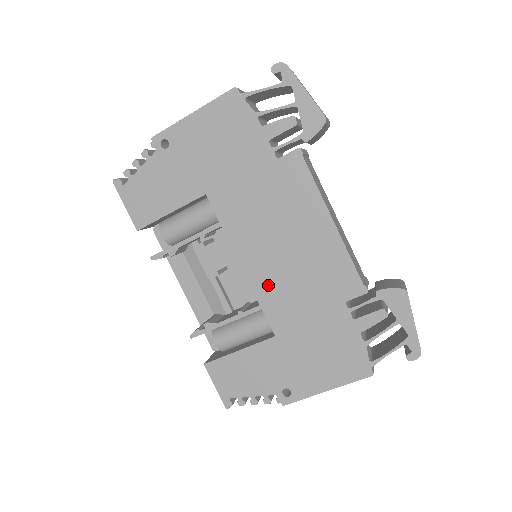
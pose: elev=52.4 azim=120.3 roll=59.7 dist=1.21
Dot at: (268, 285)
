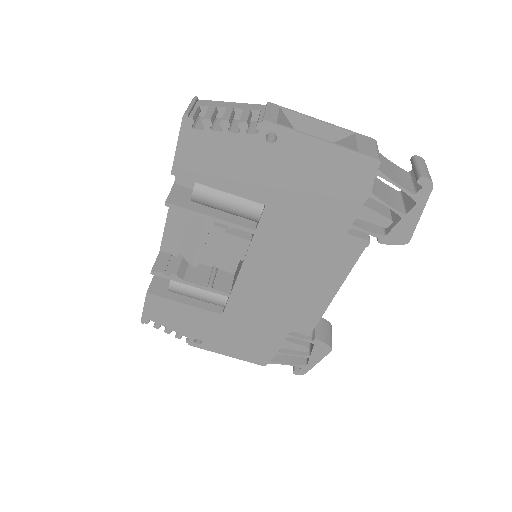
Dot at: (250, 290)
